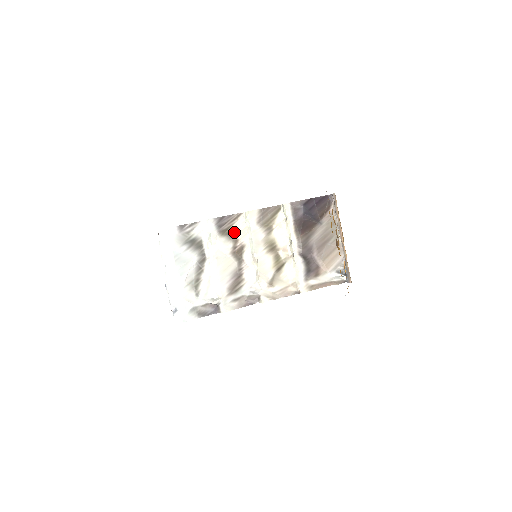
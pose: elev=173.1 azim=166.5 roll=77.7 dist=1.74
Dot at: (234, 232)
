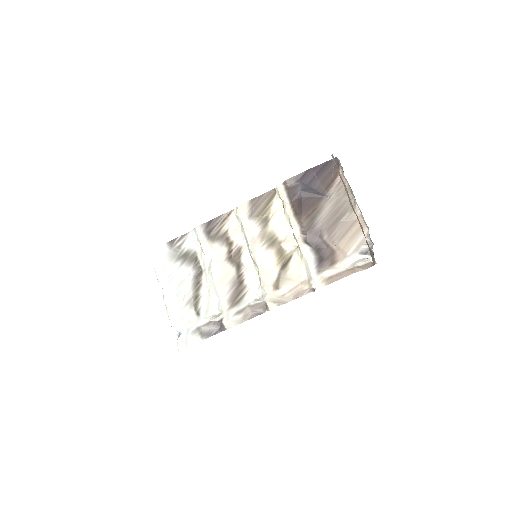
Dot at: (226, 234)
